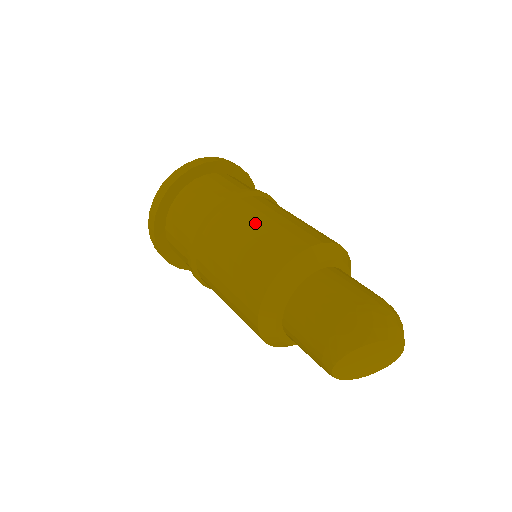
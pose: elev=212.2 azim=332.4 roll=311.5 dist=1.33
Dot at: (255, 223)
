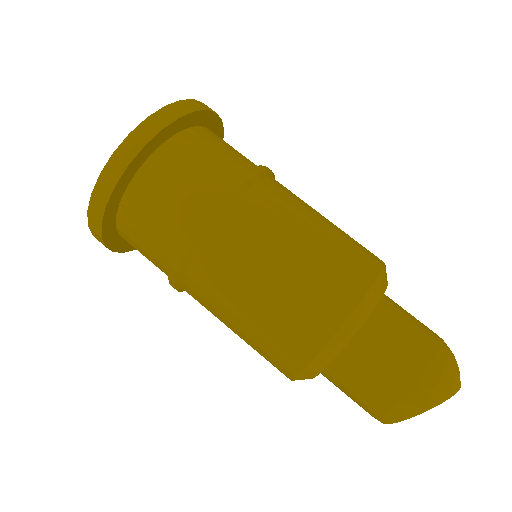
Dot at: (299, 229)
